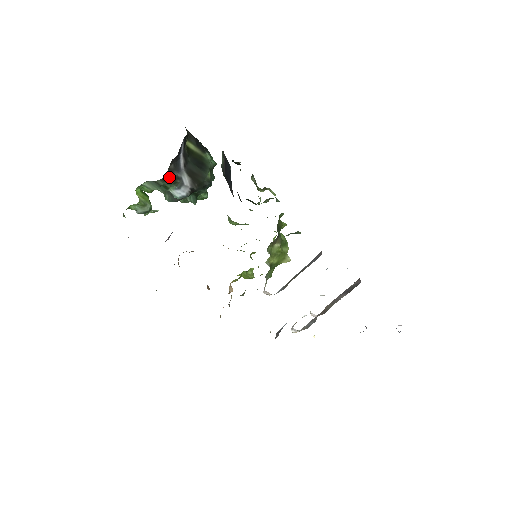
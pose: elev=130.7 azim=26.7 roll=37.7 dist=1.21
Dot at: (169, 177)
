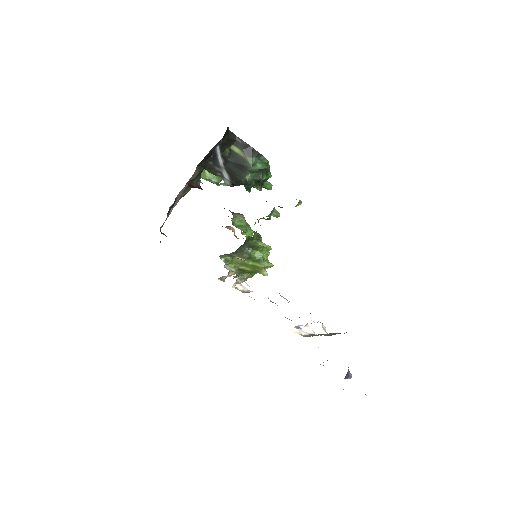
Dot at: (211, 169)
